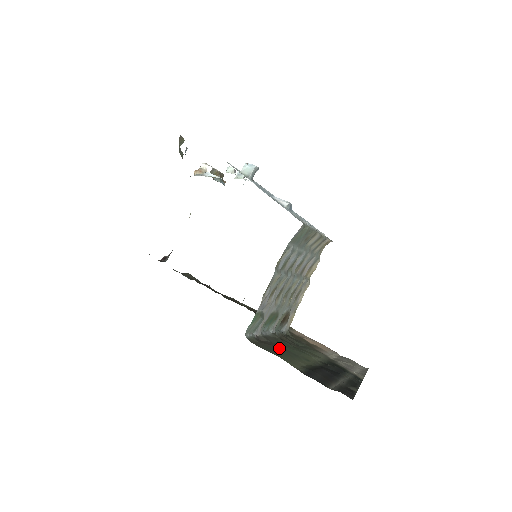
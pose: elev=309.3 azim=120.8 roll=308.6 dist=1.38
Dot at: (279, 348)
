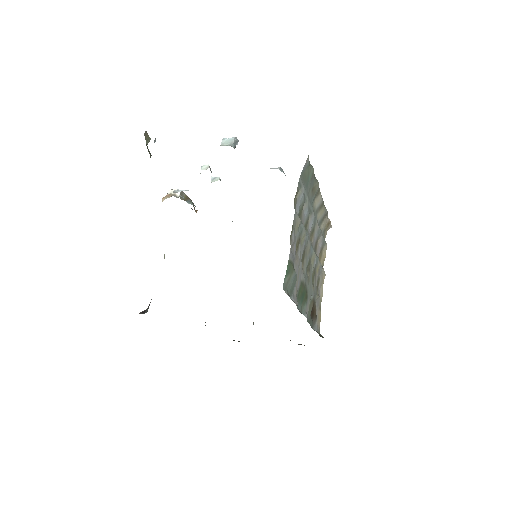
Dot at: occluded
